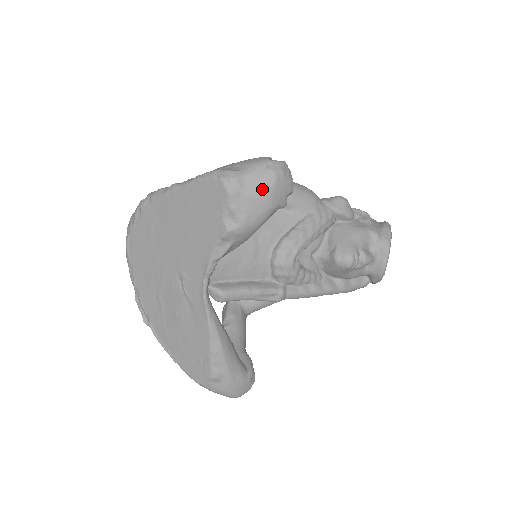
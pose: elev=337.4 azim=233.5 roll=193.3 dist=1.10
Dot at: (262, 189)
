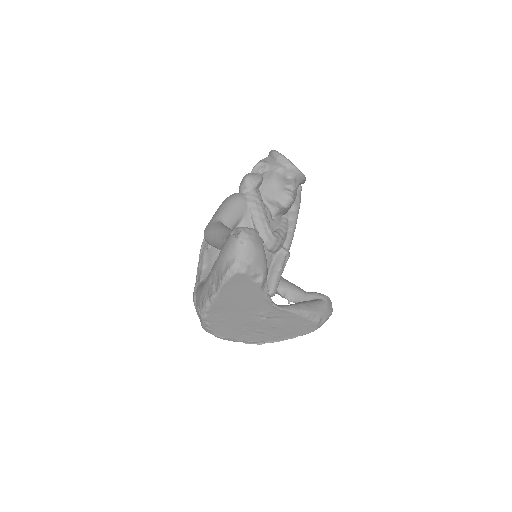
Dot at: (253, 253)
